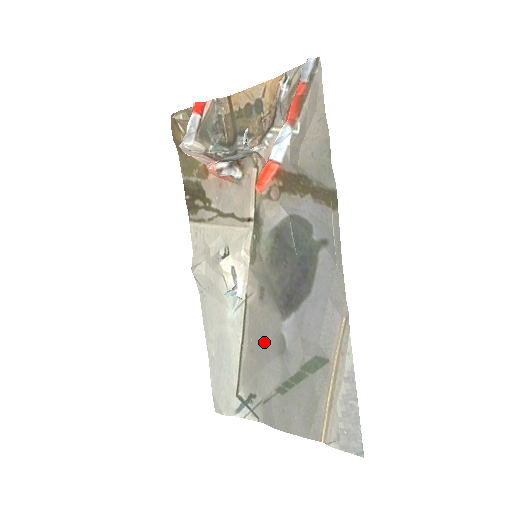
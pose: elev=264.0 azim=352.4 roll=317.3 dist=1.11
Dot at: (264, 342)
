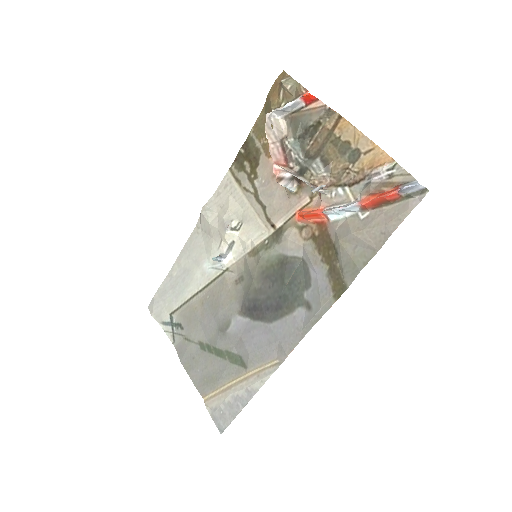
Dot at: (215, 309)
